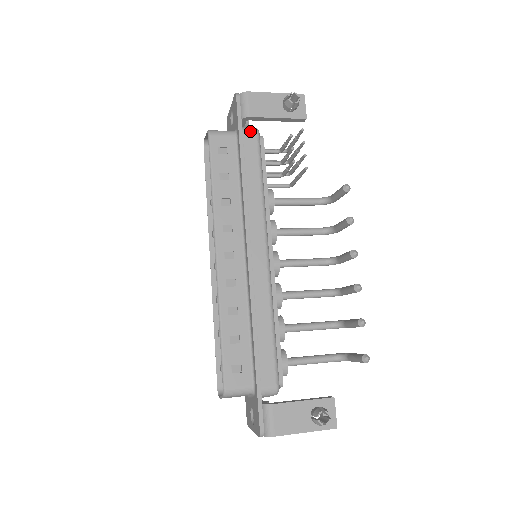
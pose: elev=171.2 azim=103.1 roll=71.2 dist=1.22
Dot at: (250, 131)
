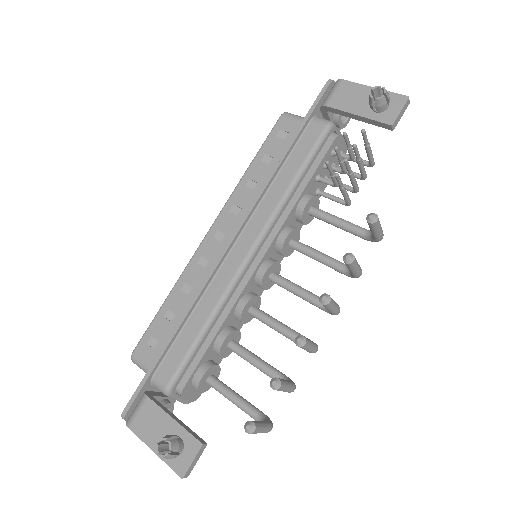
Dot at: (320, 122)
